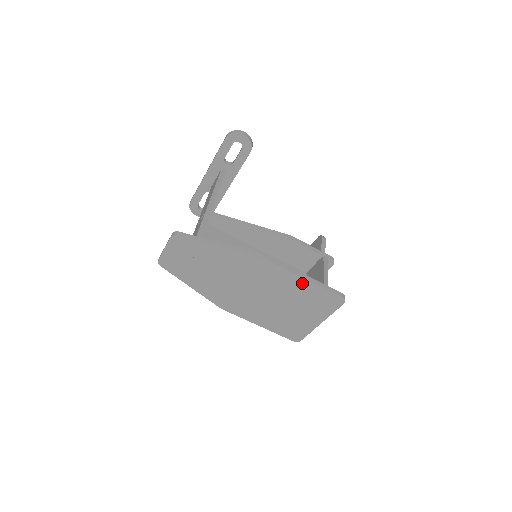
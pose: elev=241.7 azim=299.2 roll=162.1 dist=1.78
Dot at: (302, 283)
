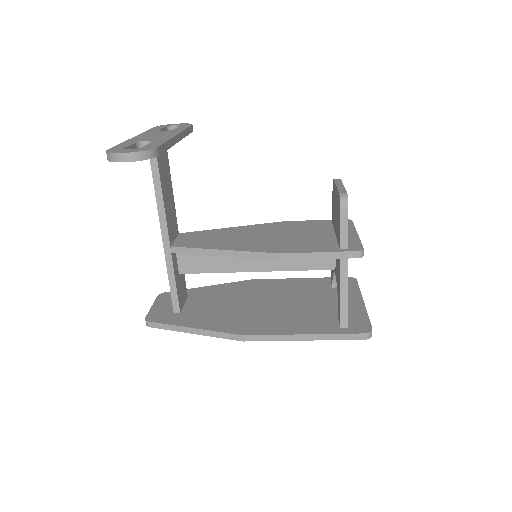
Dot at: occluded
